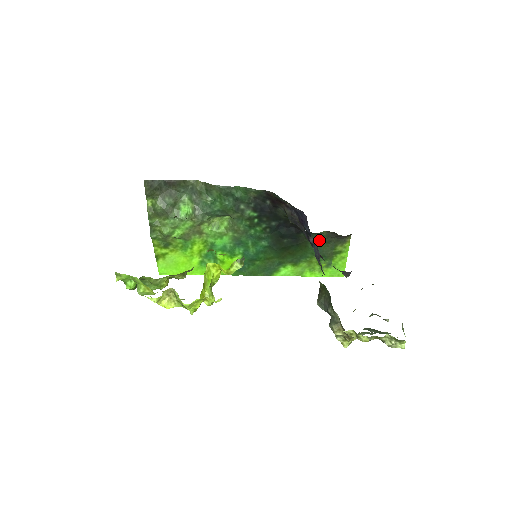
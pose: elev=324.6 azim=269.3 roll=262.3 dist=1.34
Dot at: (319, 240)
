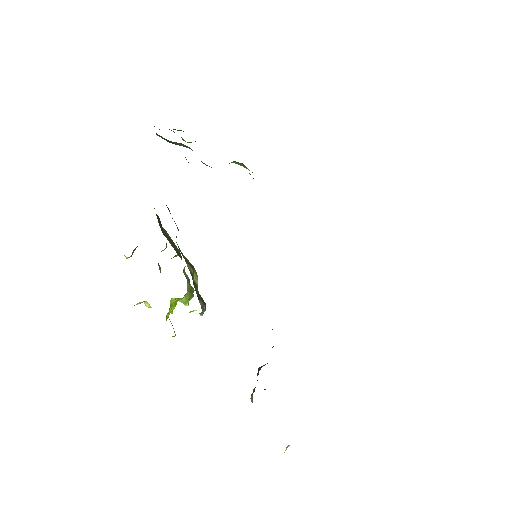
Dot at: occluded
